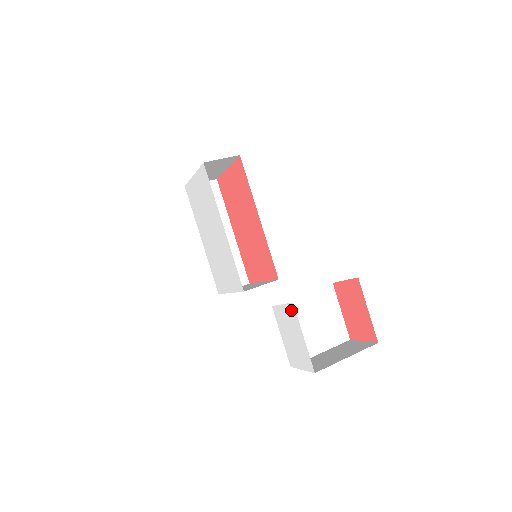
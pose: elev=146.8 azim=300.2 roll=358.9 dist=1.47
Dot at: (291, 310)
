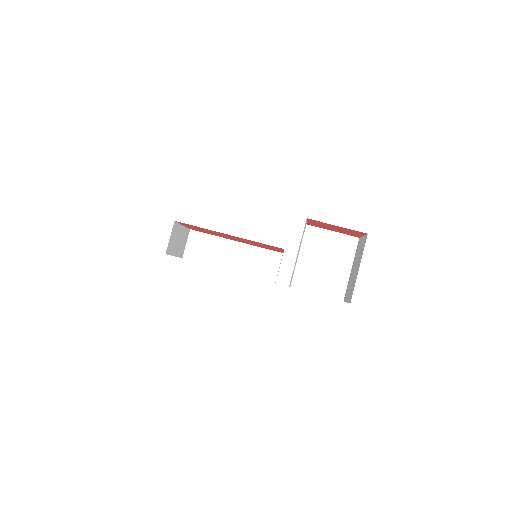
Dot at: occluded
